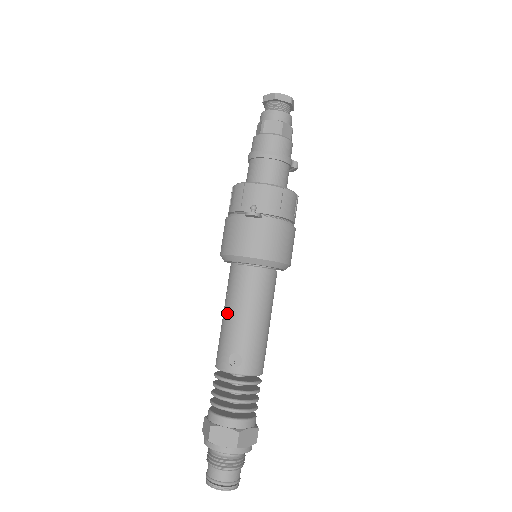
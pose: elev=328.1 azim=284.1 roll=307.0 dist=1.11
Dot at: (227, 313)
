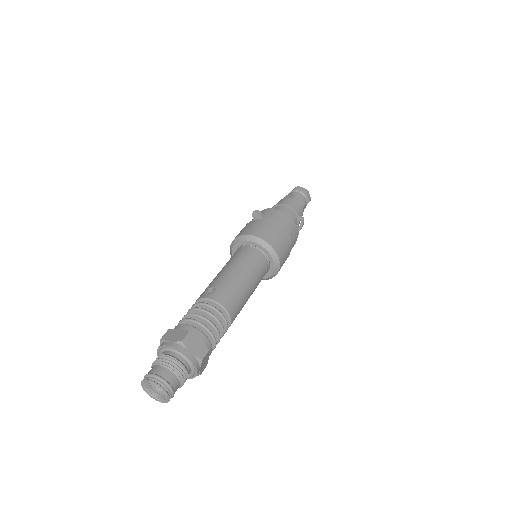
Dot at: (219, 272)
